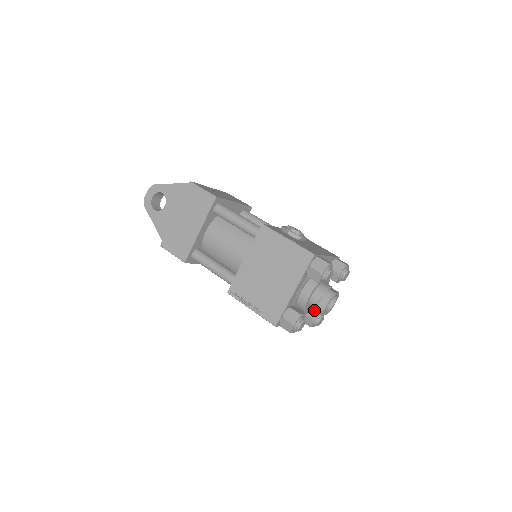
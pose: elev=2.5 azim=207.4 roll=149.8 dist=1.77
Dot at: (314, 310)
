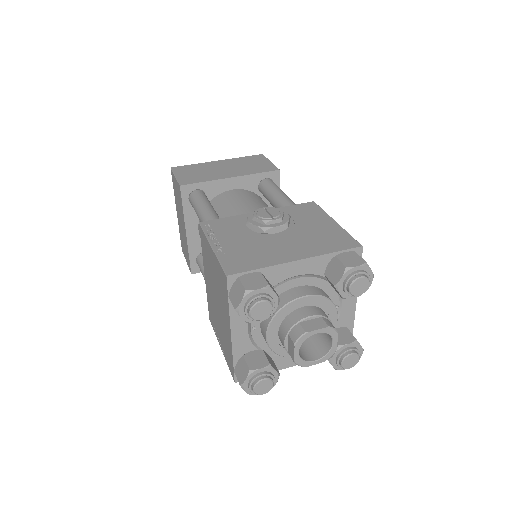
Dot at: occluded
